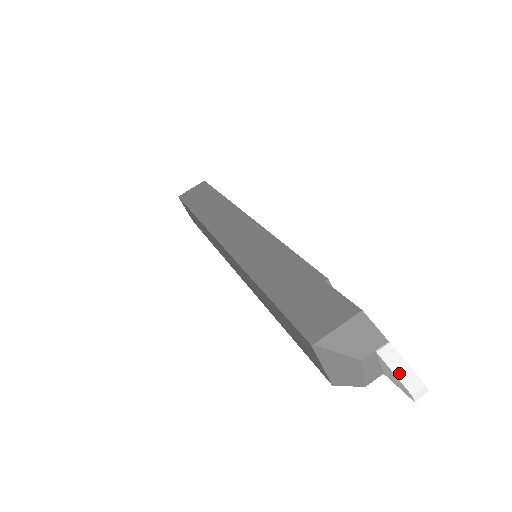
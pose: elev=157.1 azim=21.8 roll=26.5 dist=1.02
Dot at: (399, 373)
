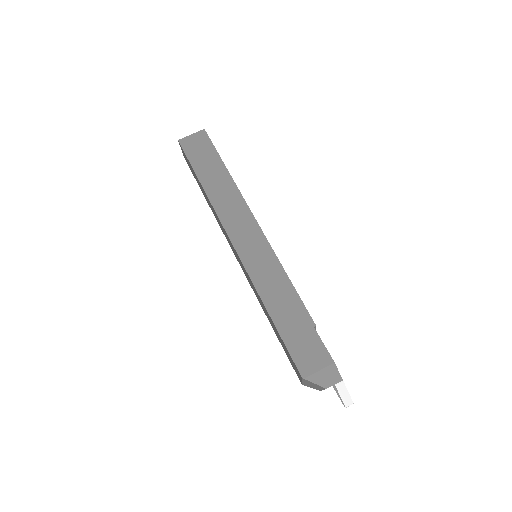
Dot at: (343, 397)
